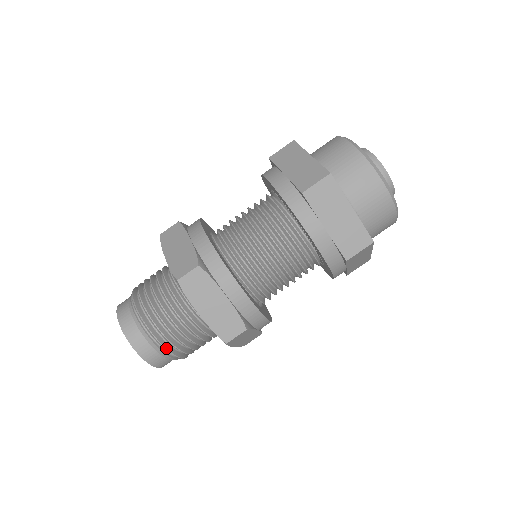
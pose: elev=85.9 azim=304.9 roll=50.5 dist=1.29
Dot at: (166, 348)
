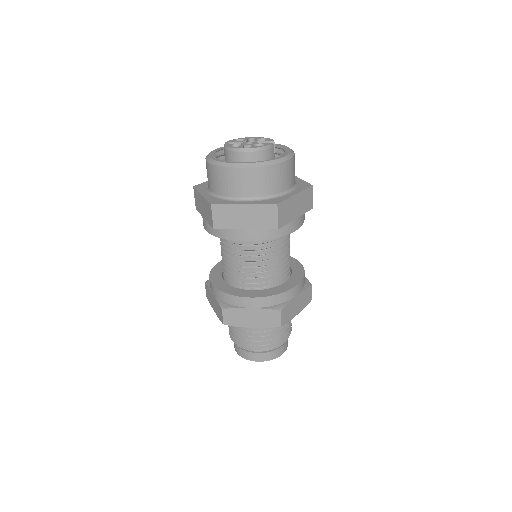
Dot at: (267, 349)
